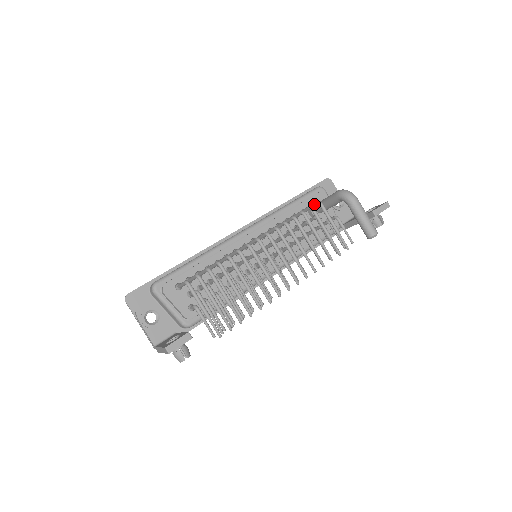
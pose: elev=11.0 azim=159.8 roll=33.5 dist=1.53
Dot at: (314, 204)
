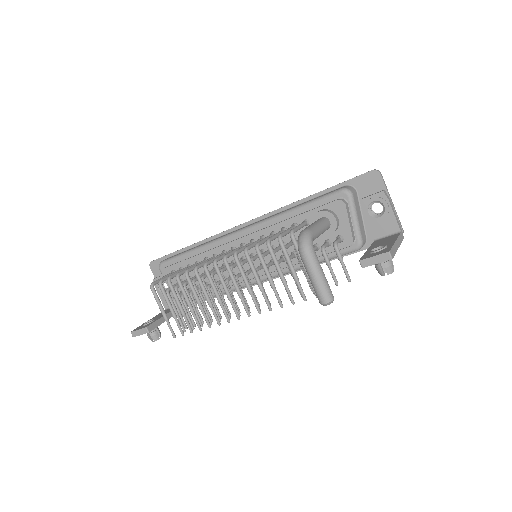
Dot at: occluded
